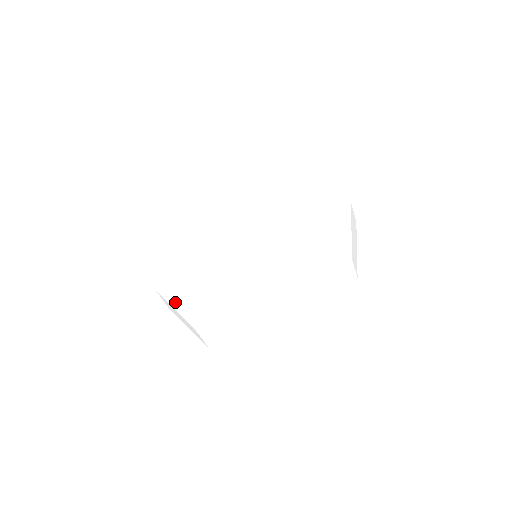
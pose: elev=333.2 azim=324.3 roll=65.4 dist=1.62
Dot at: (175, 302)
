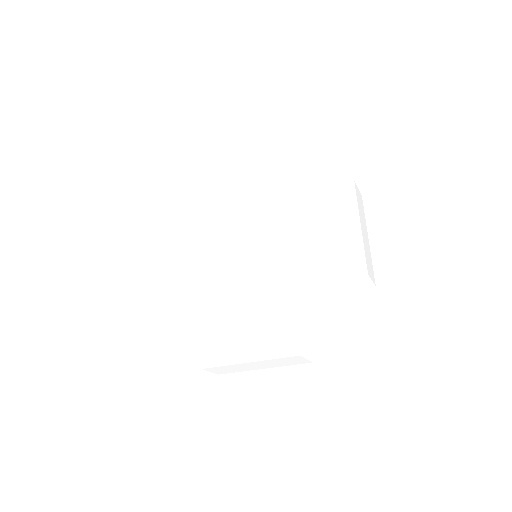
Dot at: (164, 264)
